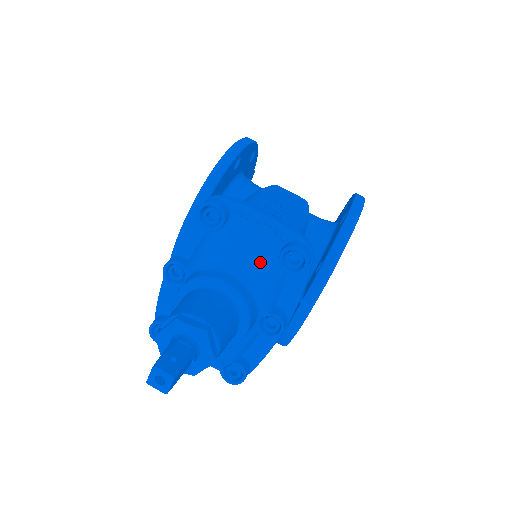
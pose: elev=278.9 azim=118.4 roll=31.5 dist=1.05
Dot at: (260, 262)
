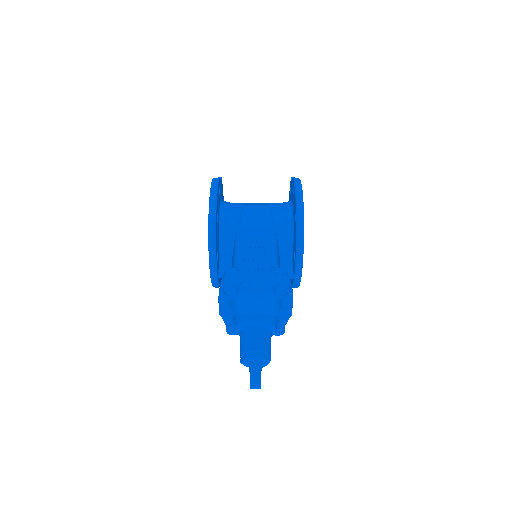
Dot at: (266, 302)
